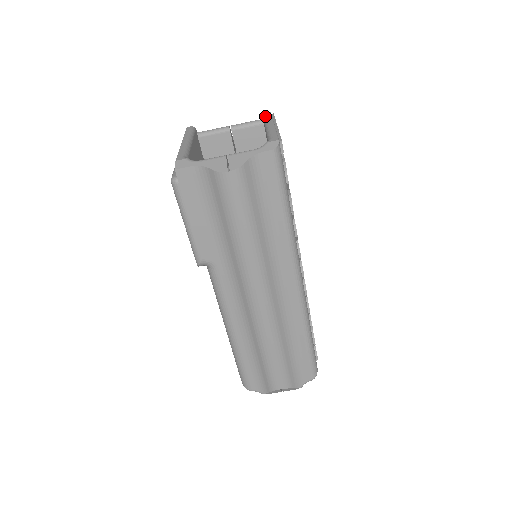
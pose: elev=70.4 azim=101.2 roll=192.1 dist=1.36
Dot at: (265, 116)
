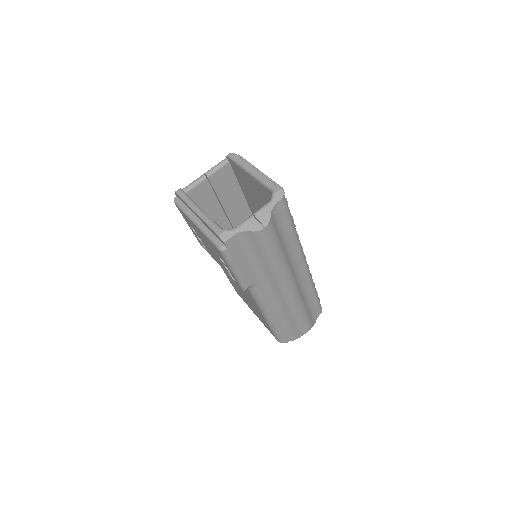
Dot at: (236, 160)
